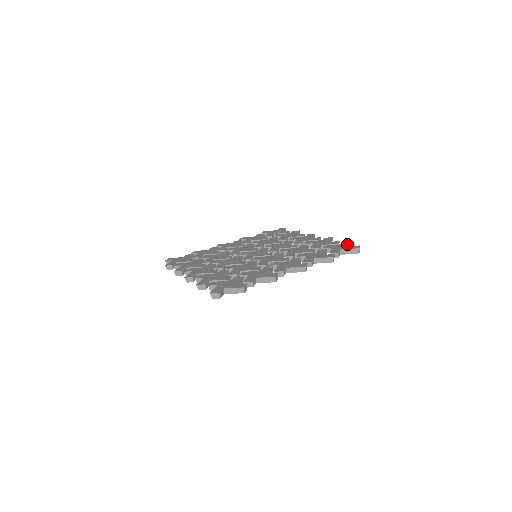
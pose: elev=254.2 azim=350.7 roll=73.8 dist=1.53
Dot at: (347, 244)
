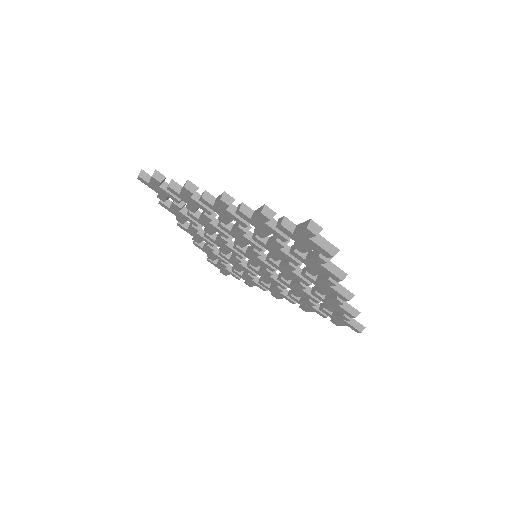
Dot at: occluded
